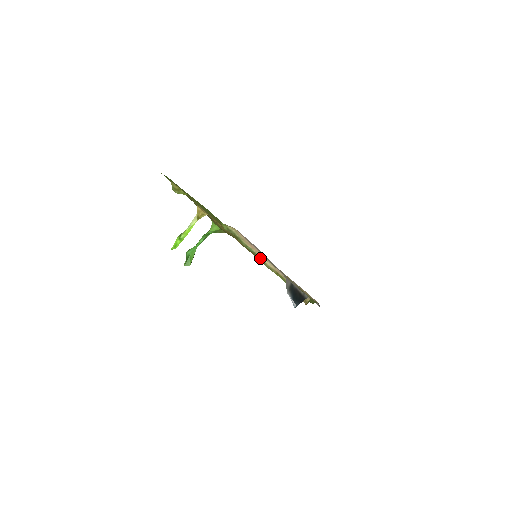
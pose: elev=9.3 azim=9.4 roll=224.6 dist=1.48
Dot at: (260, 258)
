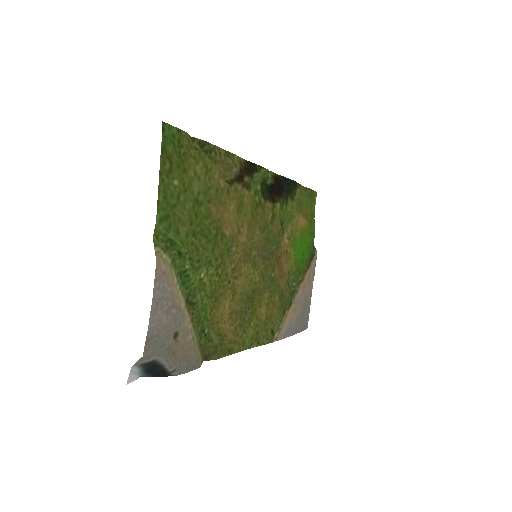
Dot at: (185, 295)
